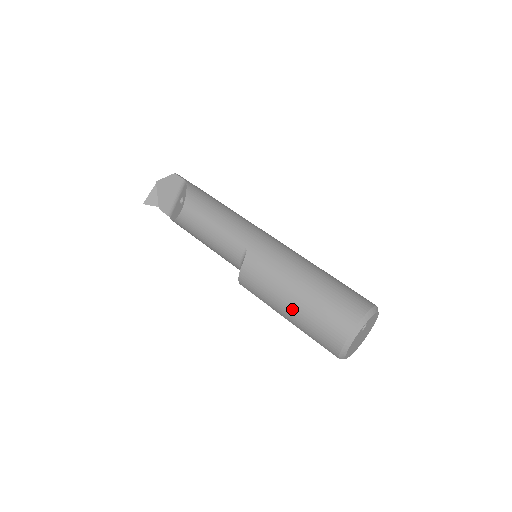
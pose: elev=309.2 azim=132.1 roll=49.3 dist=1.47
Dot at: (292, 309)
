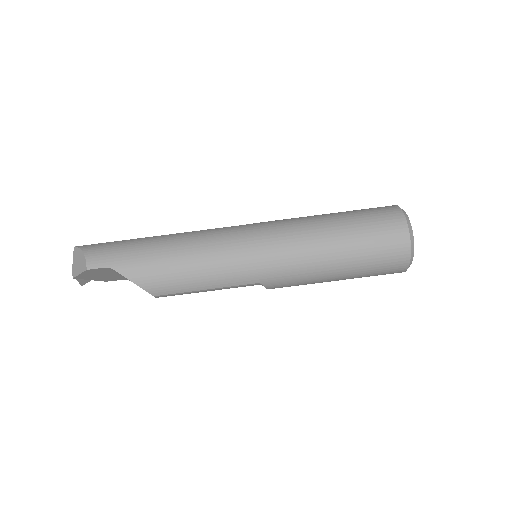
Dot at: occluded
